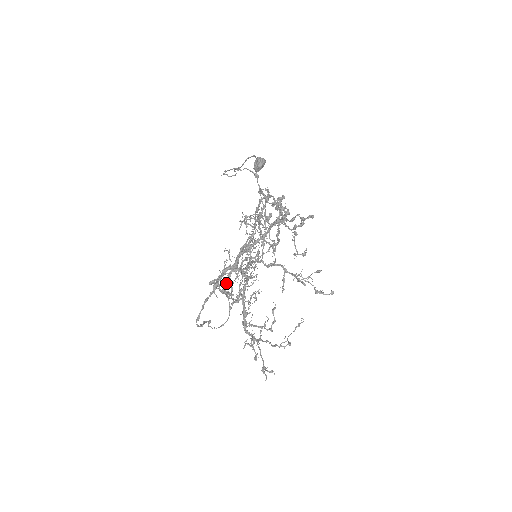
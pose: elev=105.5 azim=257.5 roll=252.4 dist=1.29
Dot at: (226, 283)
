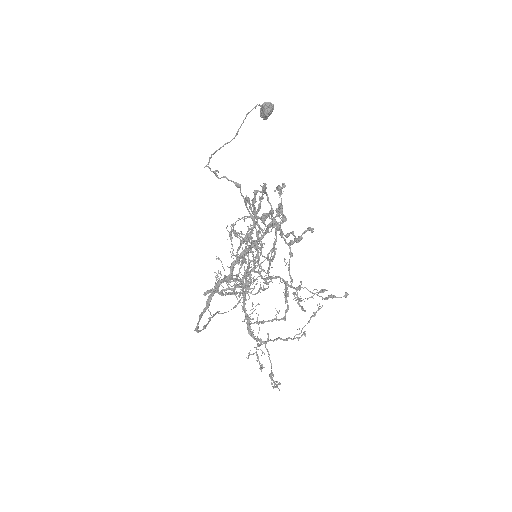
Dot at: occluded
